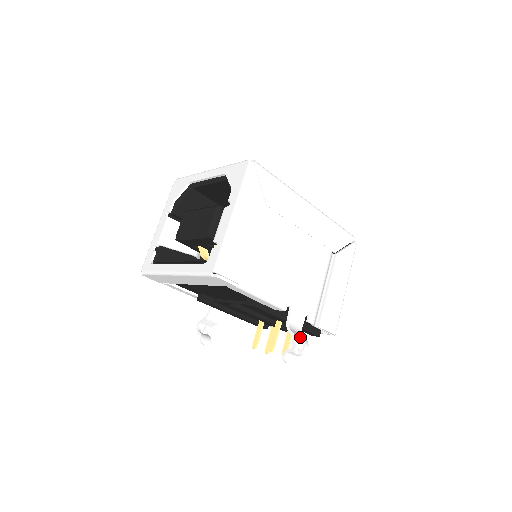
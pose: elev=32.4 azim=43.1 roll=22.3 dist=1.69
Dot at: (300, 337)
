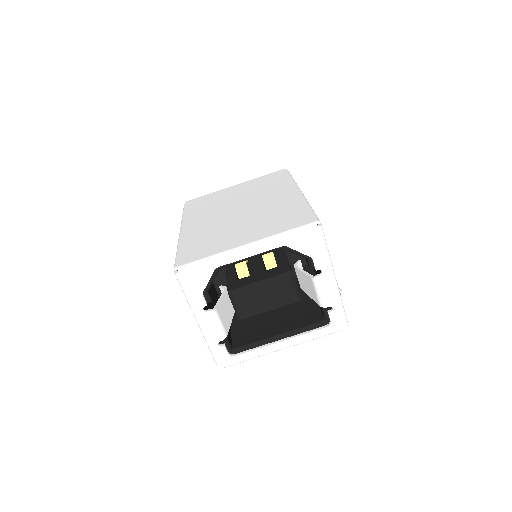
Dot at: occluded
